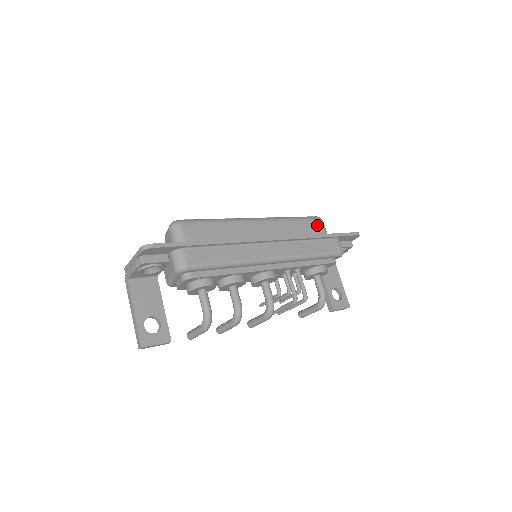
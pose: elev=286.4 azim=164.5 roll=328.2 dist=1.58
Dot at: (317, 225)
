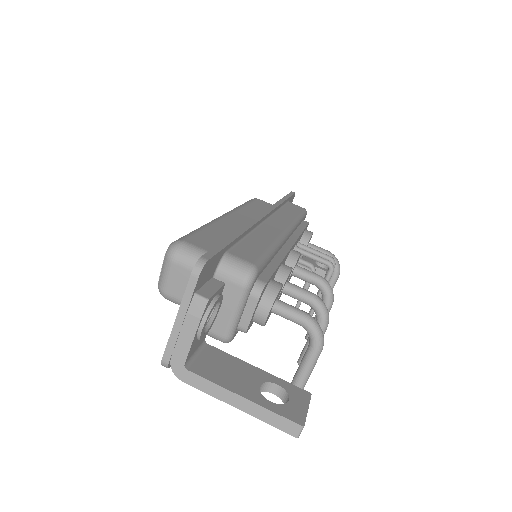
Dot at: (262, 202)
